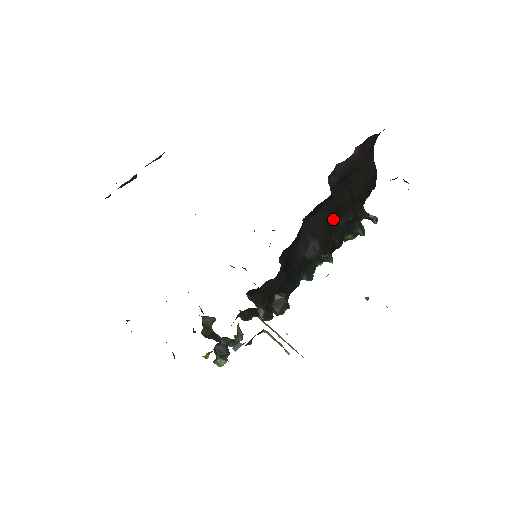
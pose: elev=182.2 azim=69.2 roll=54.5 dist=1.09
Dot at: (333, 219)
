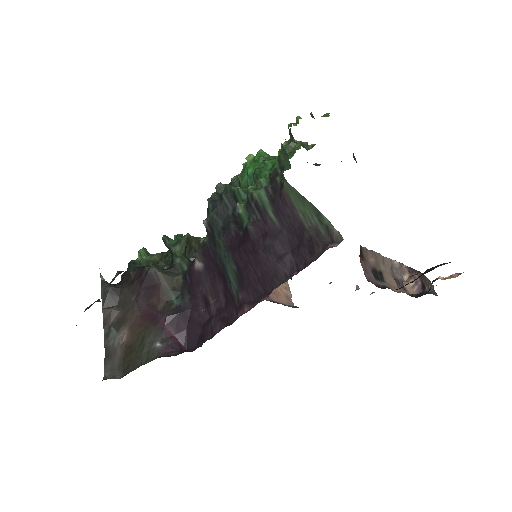
Dot at: occluded
